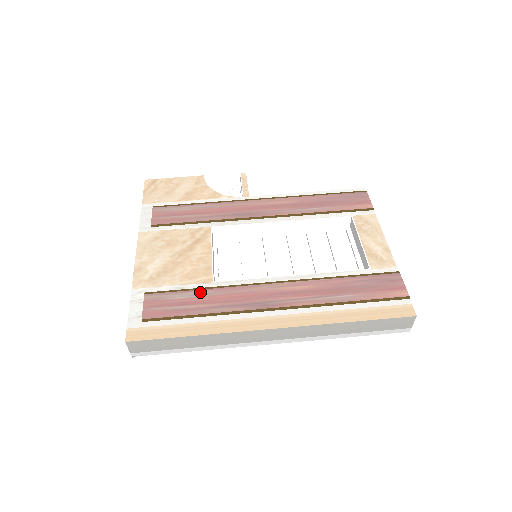
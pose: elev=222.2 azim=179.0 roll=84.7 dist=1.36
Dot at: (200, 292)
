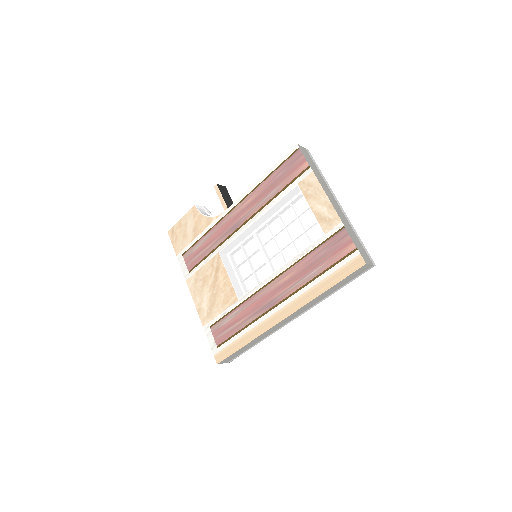
Dot at: (235, 312)
